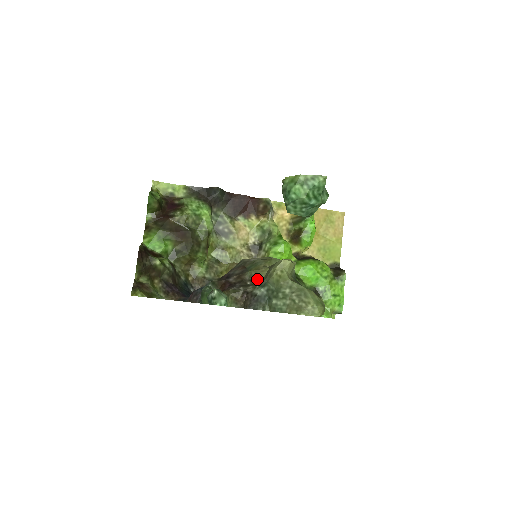
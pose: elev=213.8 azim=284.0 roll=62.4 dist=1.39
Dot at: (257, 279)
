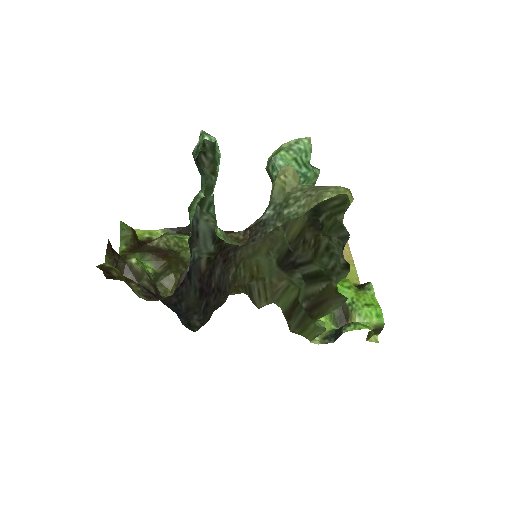
Dot at: occluded
